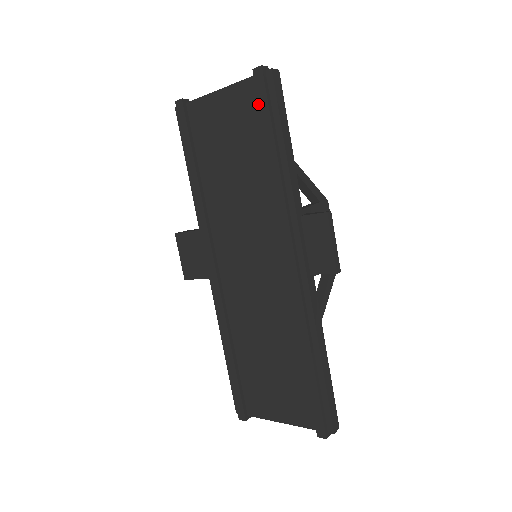
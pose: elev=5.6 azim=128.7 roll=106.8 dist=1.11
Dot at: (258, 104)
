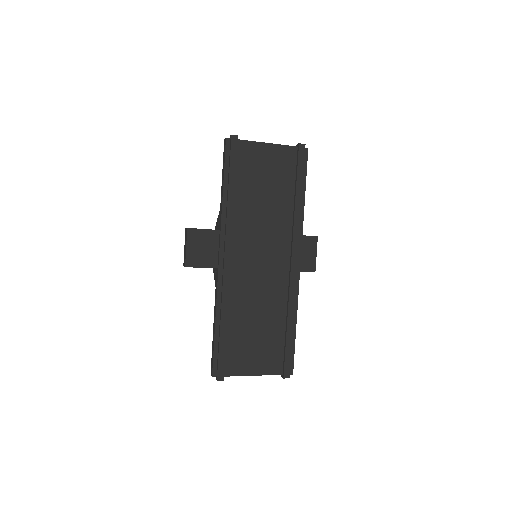
Dot at: (294, 163)
